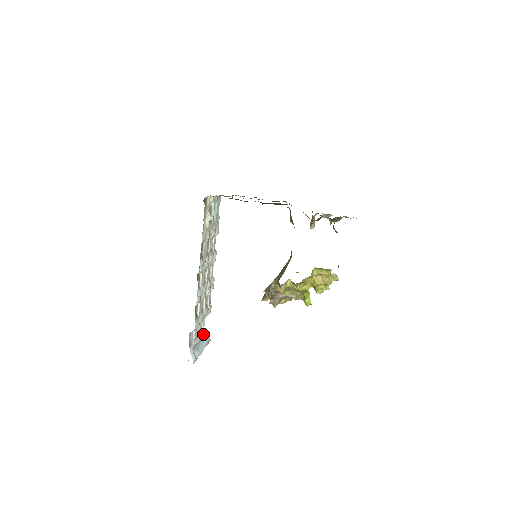
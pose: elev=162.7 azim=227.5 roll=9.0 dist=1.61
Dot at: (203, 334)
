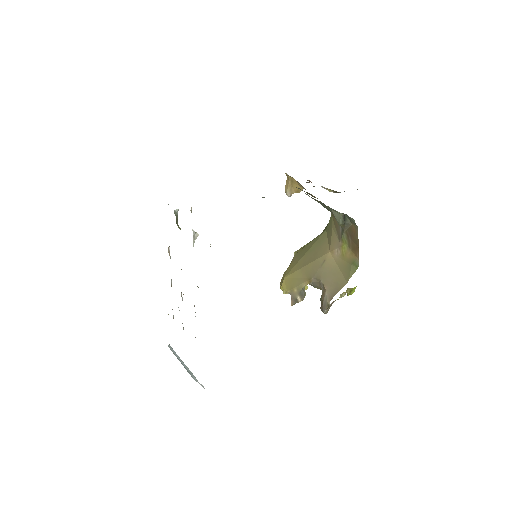
Dot at: occluded
